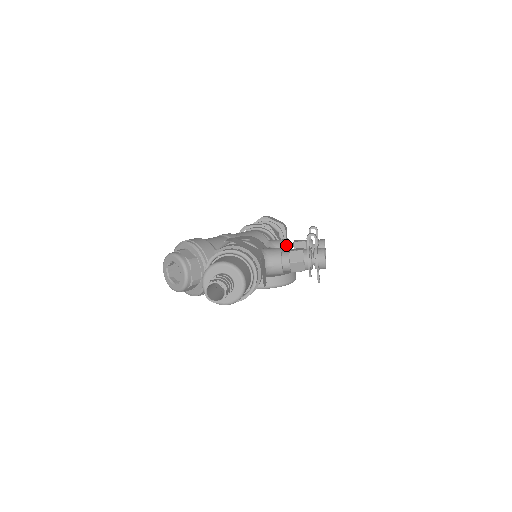
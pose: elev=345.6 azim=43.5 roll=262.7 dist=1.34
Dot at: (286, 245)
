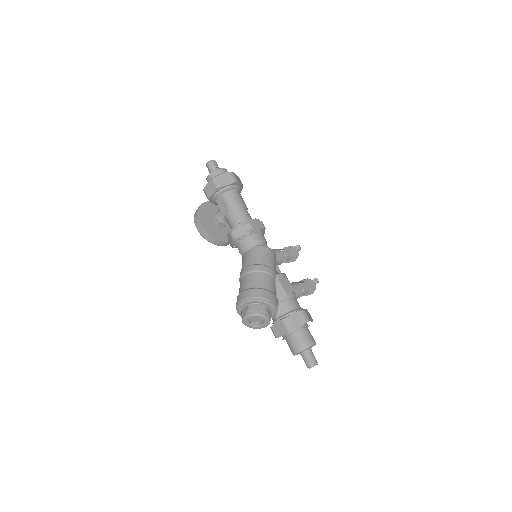
Dot at: occluded
